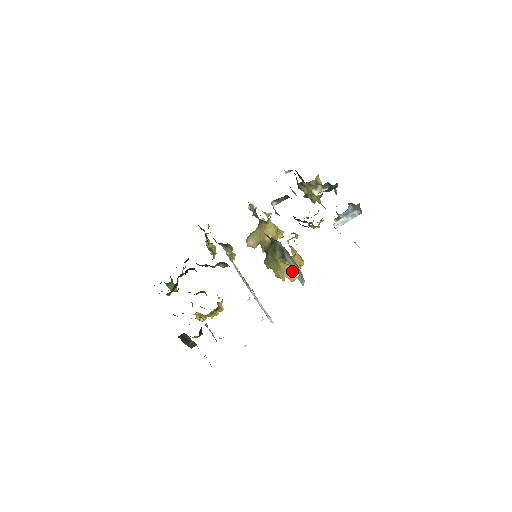
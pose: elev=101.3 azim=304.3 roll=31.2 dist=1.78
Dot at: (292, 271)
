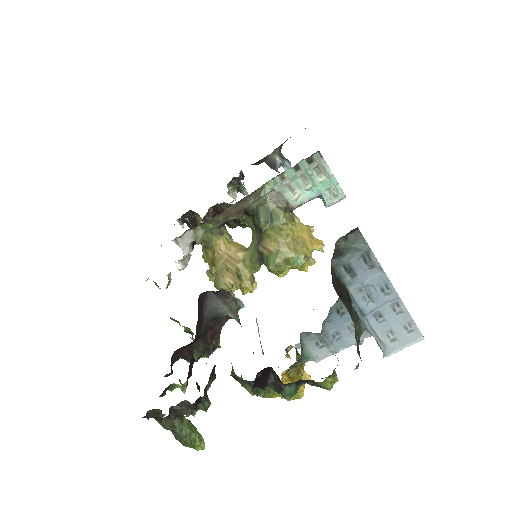
Dot at: (309, 233)
